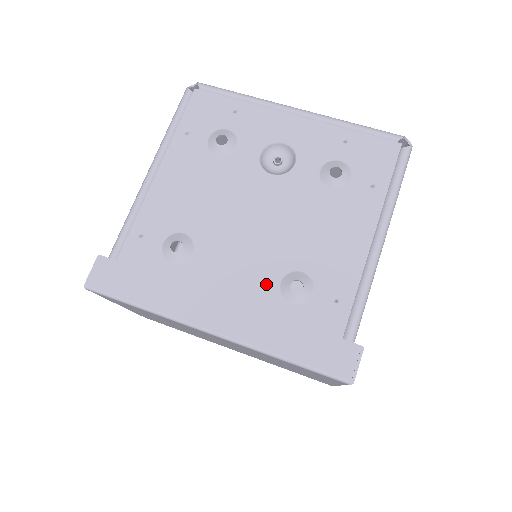
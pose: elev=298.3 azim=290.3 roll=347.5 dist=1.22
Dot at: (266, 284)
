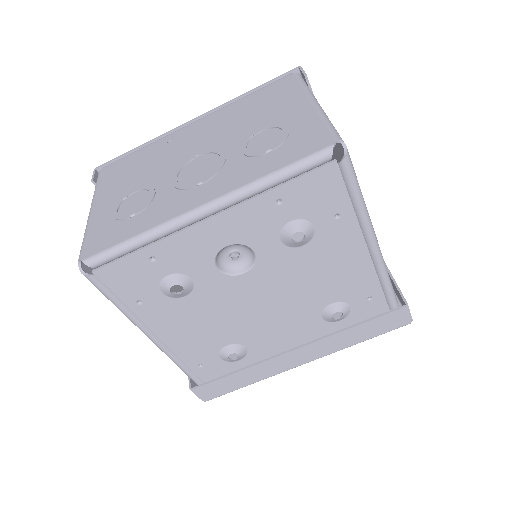
Dot at: (313, 325)
